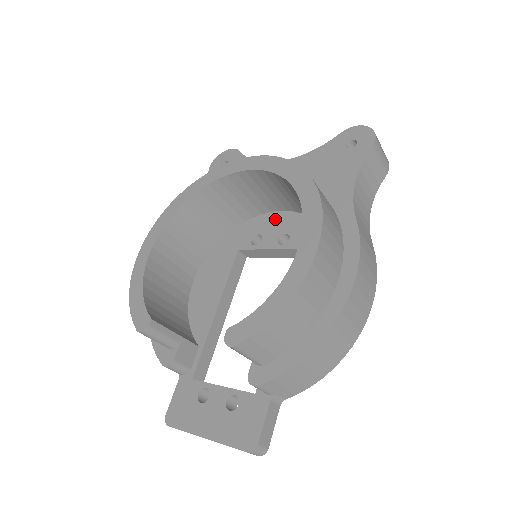
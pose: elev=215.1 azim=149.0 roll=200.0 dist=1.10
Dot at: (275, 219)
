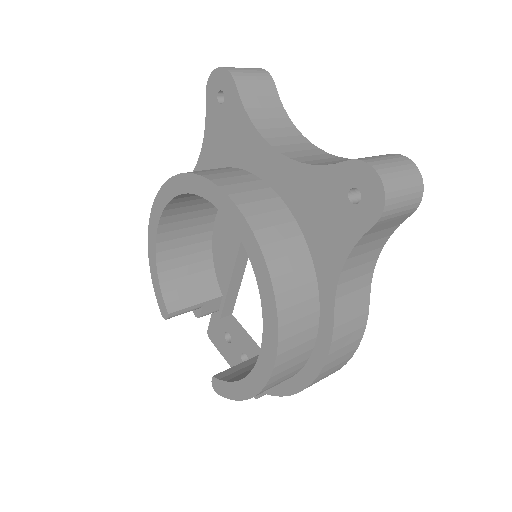
Dot at: occluded
